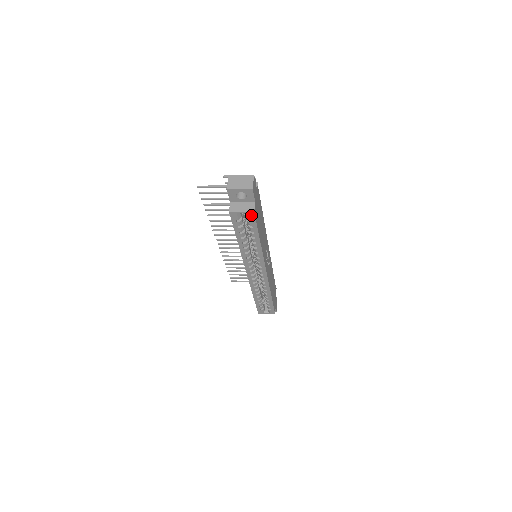
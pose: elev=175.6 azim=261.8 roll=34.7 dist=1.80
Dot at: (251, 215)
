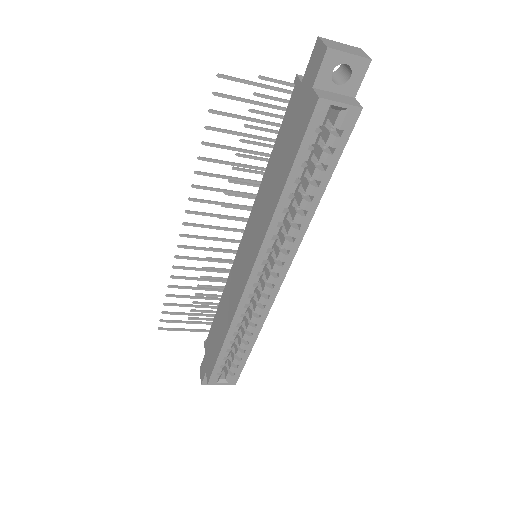
Dot at: (351, 117)
